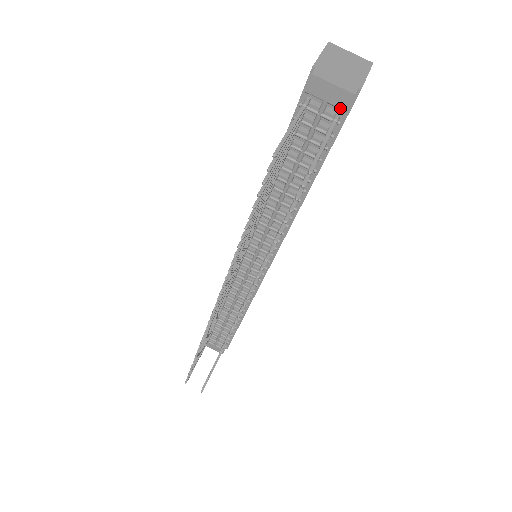
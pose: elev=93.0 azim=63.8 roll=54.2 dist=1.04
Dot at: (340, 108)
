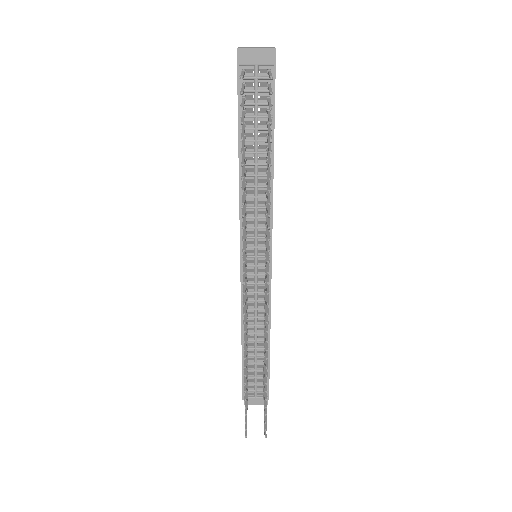
Dot at: (268, 65)
